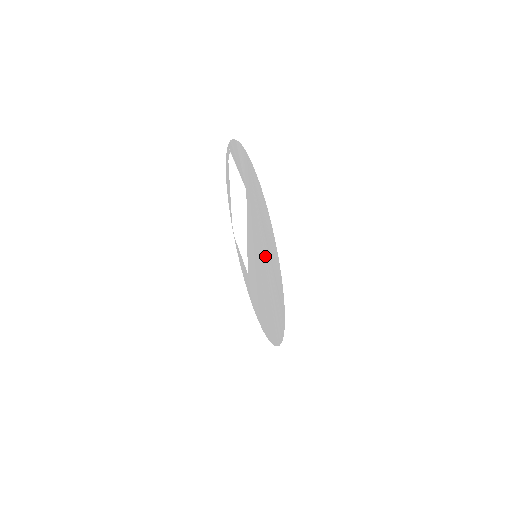
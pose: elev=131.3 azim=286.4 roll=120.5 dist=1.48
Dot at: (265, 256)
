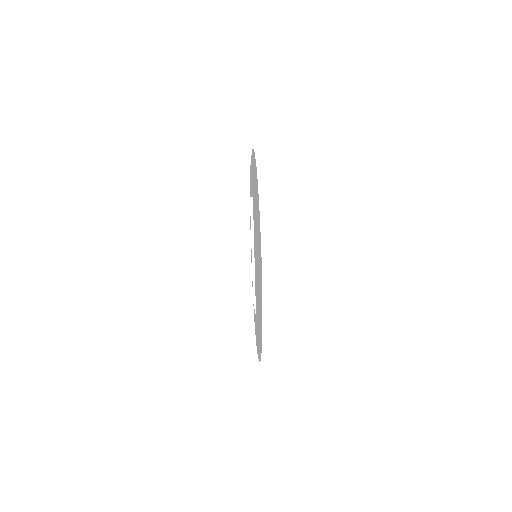
Dot at: (256, 223)
